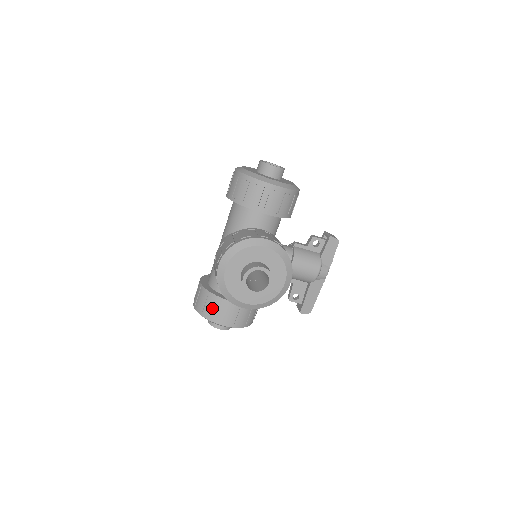
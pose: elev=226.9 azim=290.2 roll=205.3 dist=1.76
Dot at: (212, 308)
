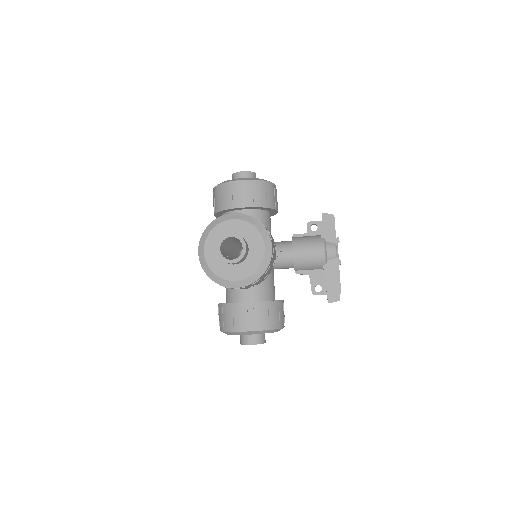
Dot at: (228, 318)
